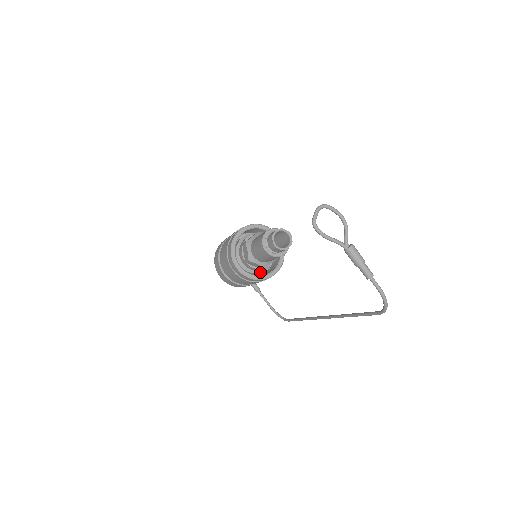
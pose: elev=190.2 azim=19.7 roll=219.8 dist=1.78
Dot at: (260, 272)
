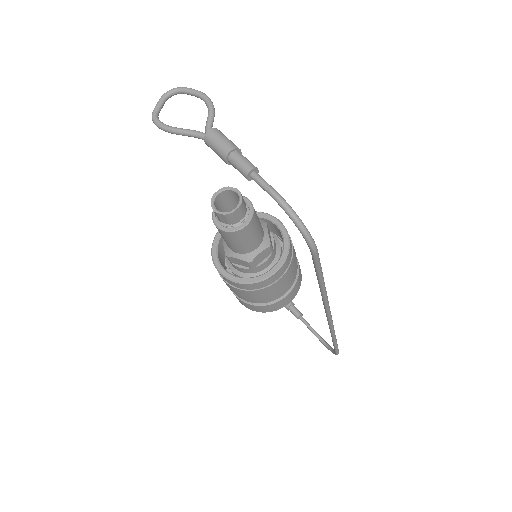
Dot at: occluded
